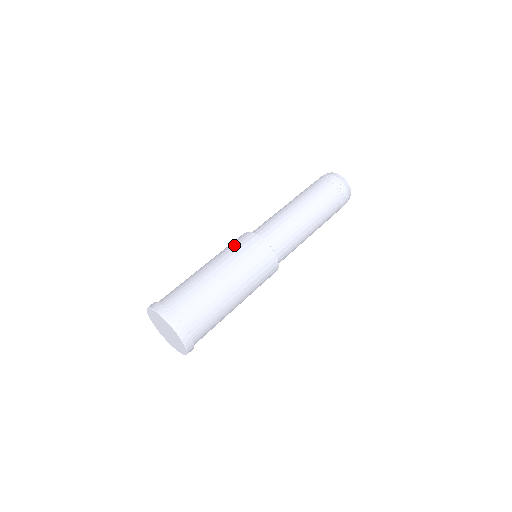
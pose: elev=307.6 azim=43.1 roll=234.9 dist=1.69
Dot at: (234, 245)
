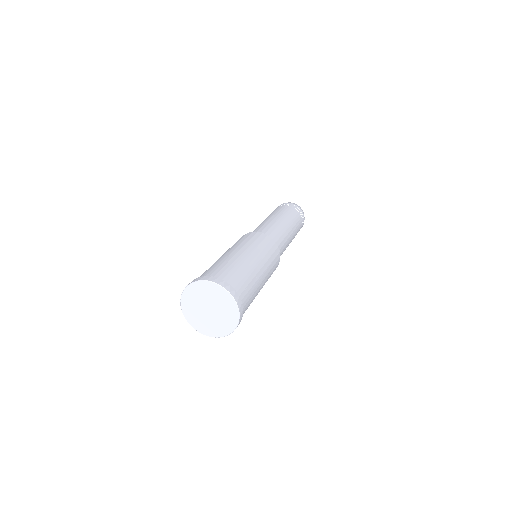
Dot at: (252, 240)
